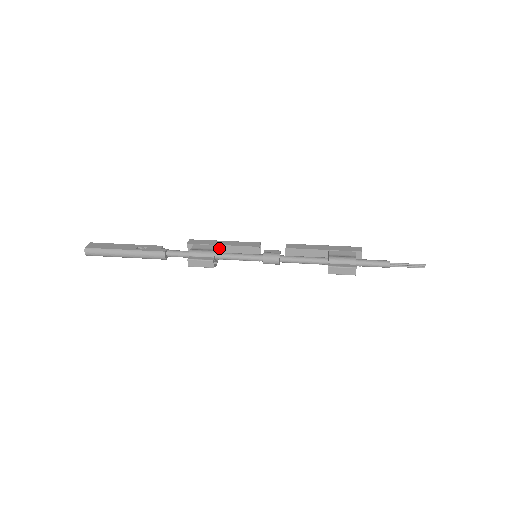
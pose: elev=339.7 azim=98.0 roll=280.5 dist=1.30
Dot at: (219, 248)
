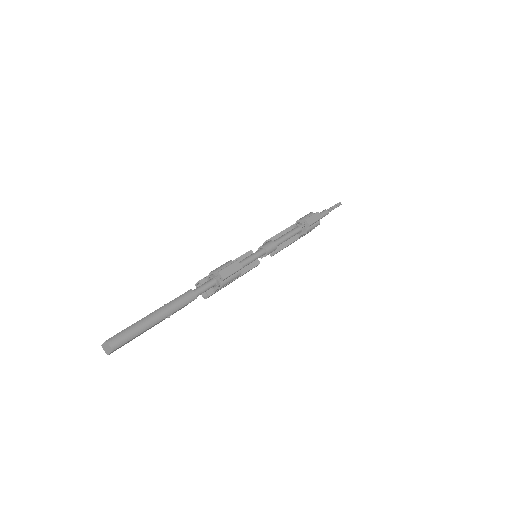
Dot at: occluded
